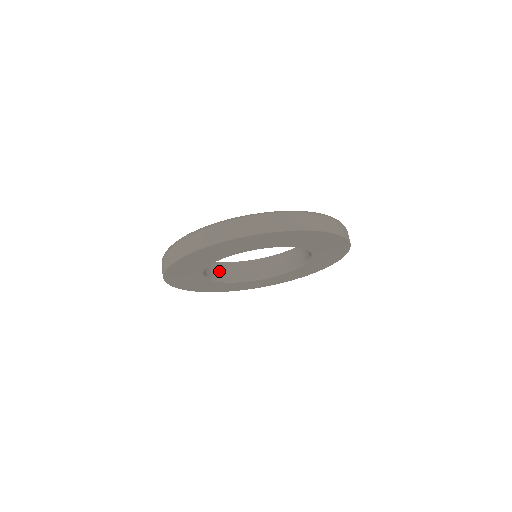
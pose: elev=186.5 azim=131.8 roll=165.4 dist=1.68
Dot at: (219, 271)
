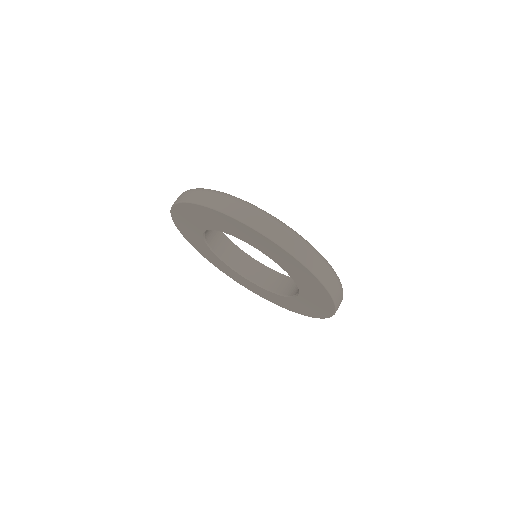
Dot at: (215, 237)
